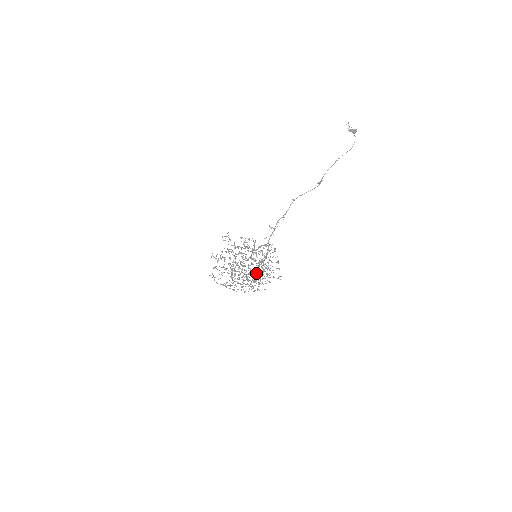
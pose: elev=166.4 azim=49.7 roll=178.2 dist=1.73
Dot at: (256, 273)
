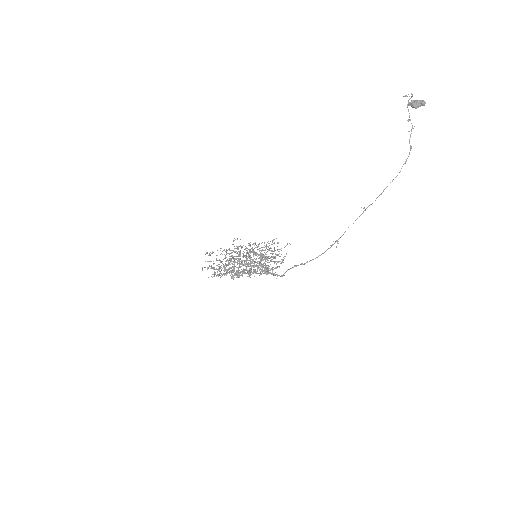
Dot at: occluded
